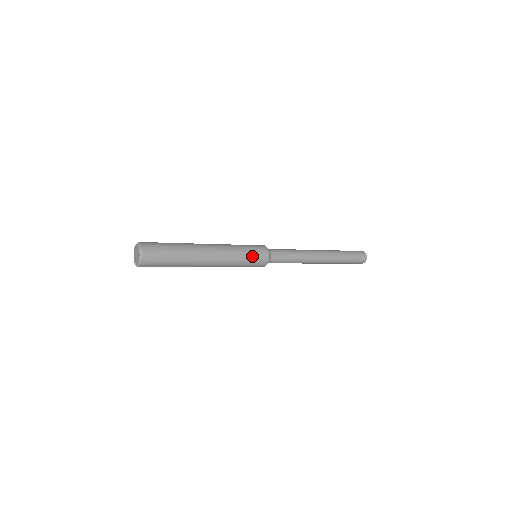
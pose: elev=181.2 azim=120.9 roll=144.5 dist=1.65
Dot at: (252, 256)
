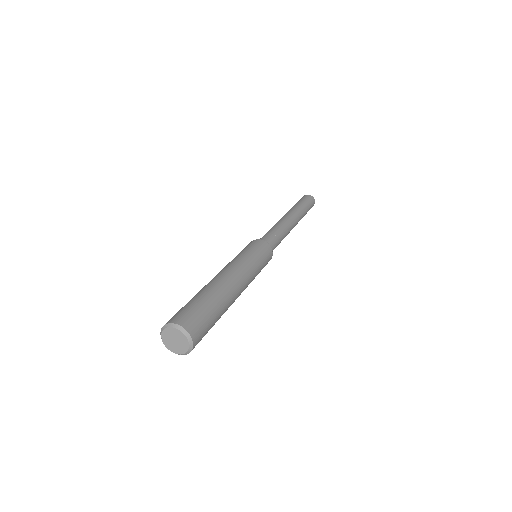
Dot at: (259, 254)
